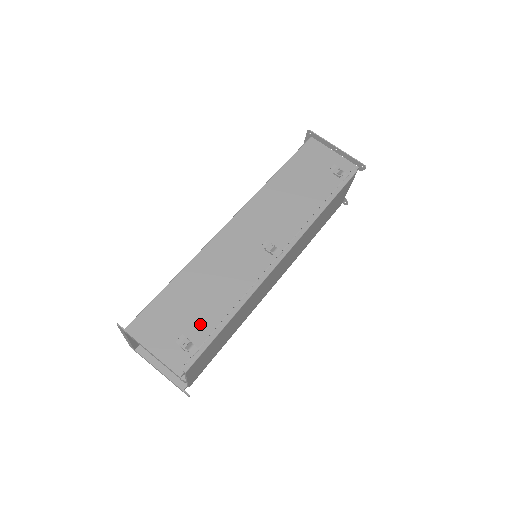
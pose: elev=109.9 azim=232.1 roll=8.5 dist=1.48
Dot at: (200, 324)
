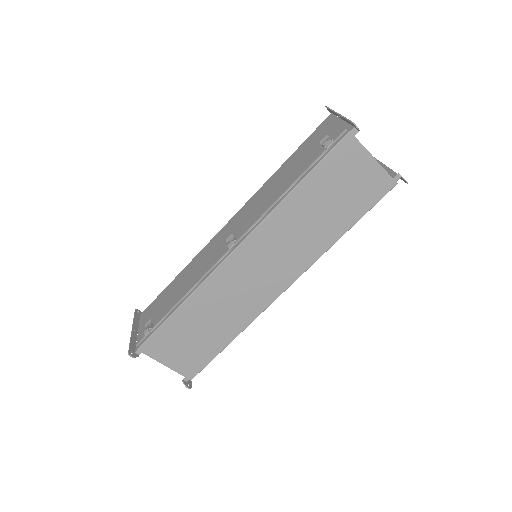
Dot at: (165, 312)
